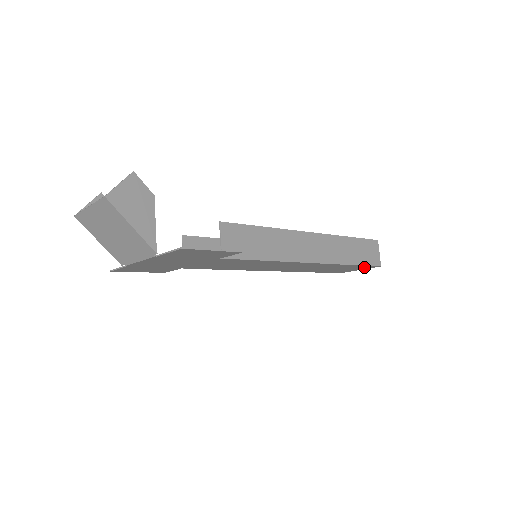
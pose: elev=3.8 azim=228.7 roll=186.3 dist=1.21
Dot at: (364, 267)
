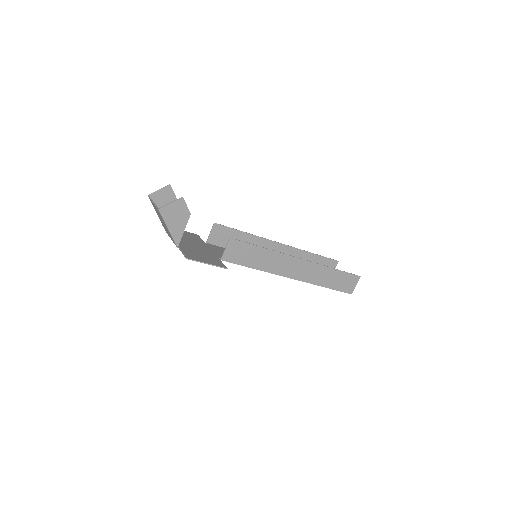
Dot at: occluded
